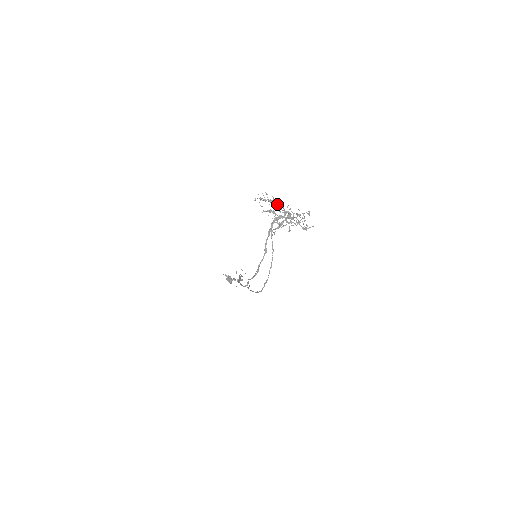
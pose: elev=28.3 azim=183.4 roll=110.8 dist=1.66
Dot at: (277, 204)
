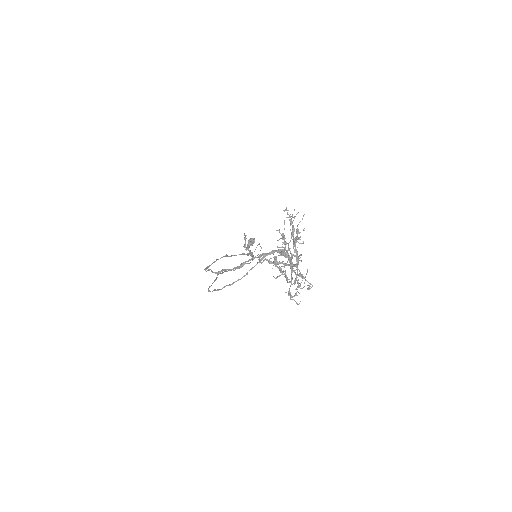
Dot at: (294, 240)
